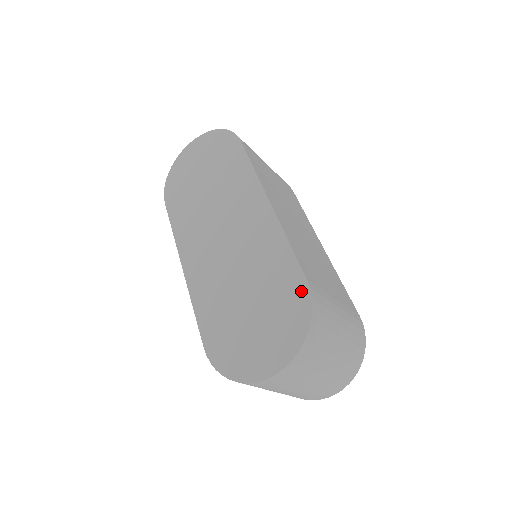
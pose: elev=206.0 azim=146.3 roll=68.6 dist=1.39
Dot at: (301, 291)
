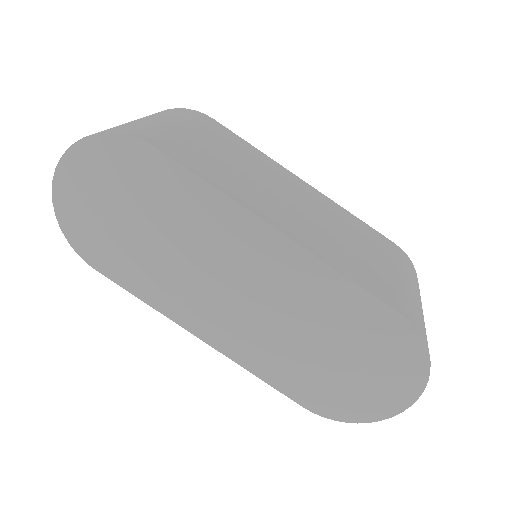
Dot at: (398, 327)
